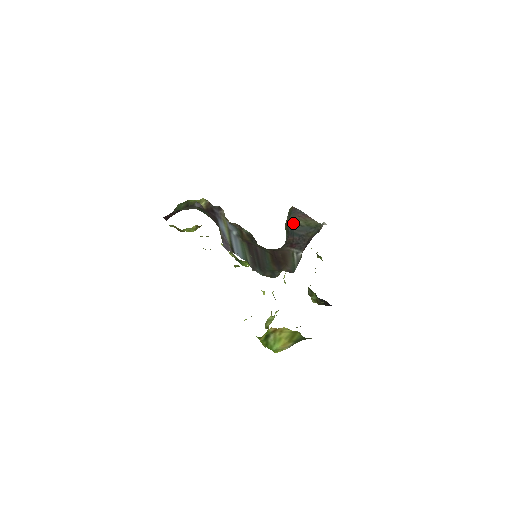
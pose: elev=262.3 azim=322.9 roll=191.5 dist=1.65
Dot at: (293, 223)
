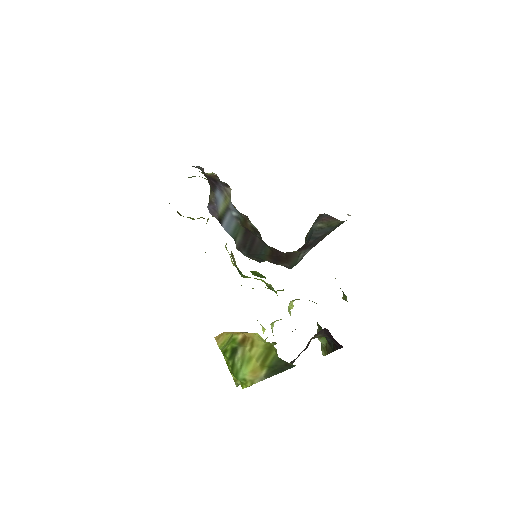
Dot at: (313, 228)
